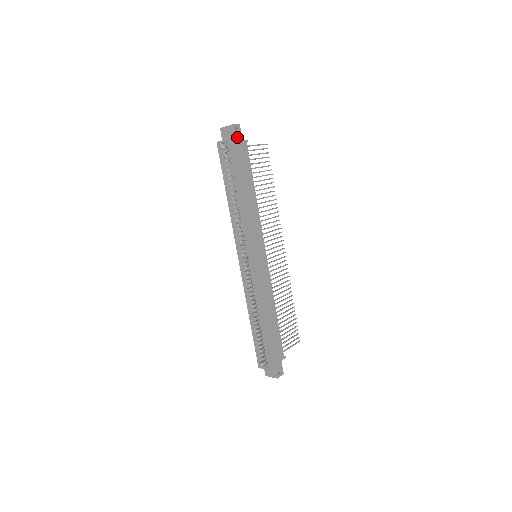
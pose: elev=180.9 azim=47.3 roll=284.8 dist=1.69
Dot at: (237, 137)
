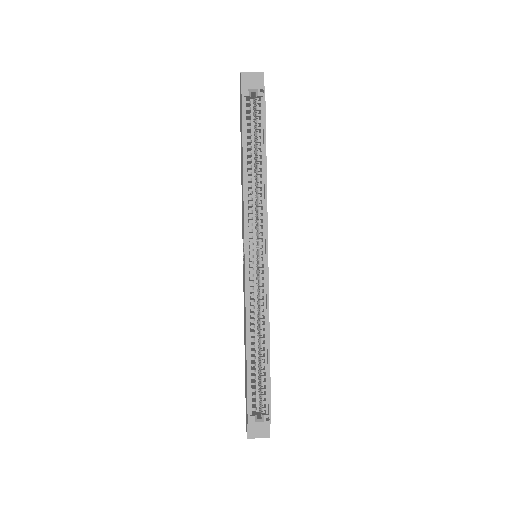
Dot at: occluded
